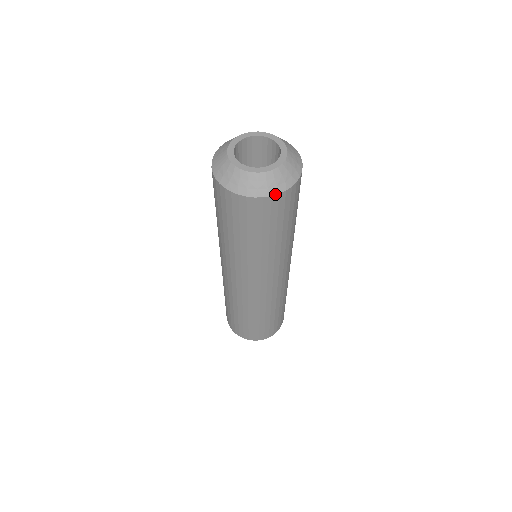
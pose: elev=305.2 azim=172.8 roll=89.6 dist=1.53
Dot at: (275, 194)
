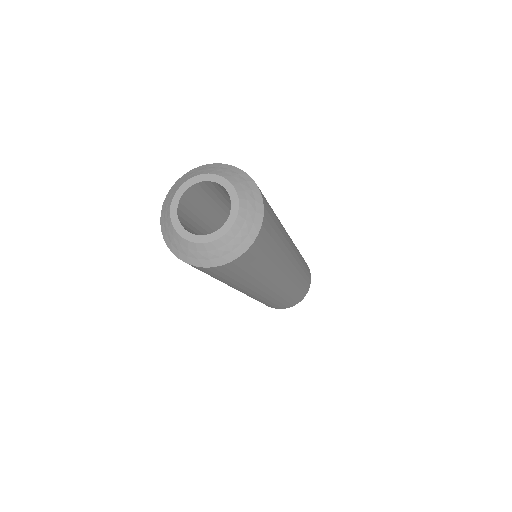
Dot at: (183, 260)
